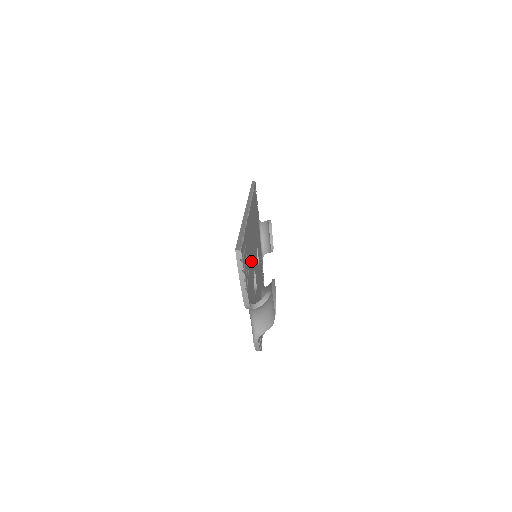
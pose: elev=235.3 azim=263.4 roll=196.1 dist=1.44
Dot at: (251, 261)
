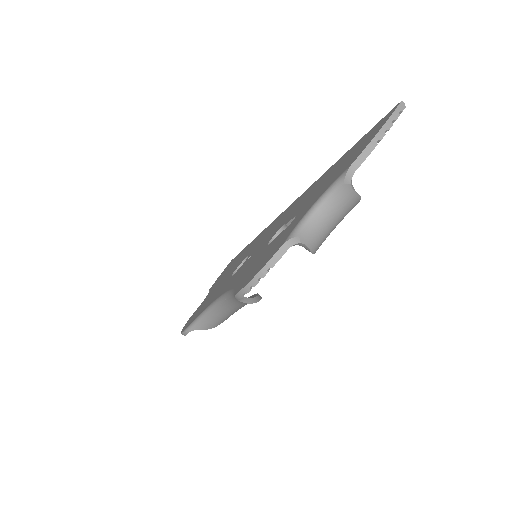
Dot at: occluded
